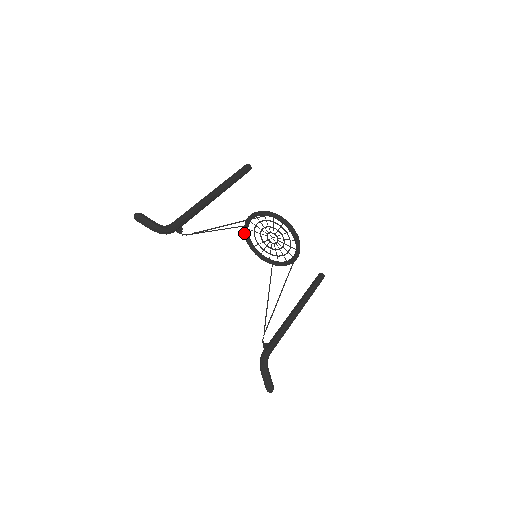
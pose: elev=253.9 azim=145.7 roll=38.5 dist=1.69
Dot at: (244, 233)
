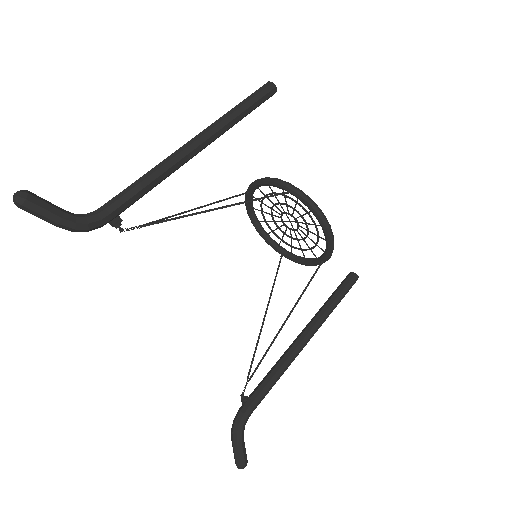
Dot at: (245, 200)
